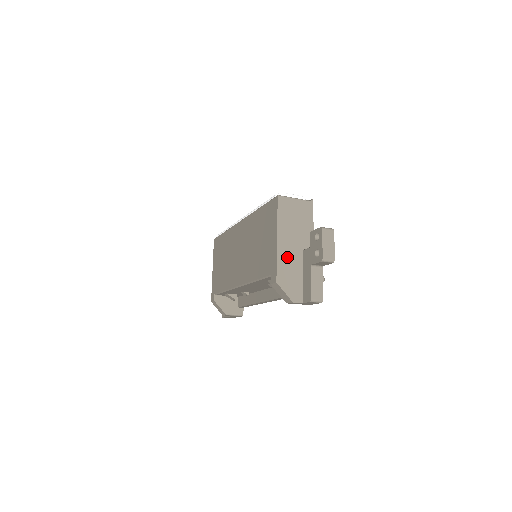
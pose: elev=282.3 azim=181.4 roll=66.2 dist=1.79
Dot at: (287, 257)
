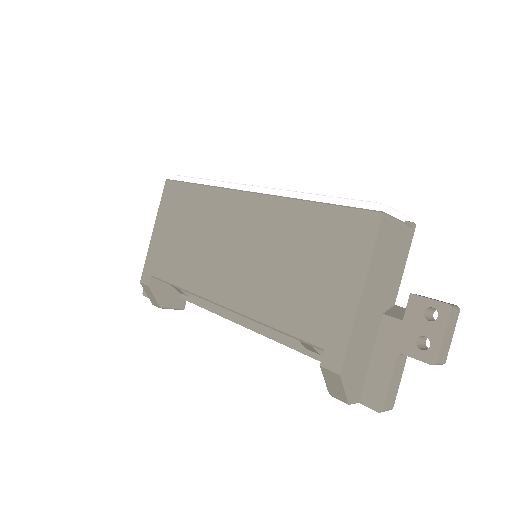
Dot at: (363, 328)
